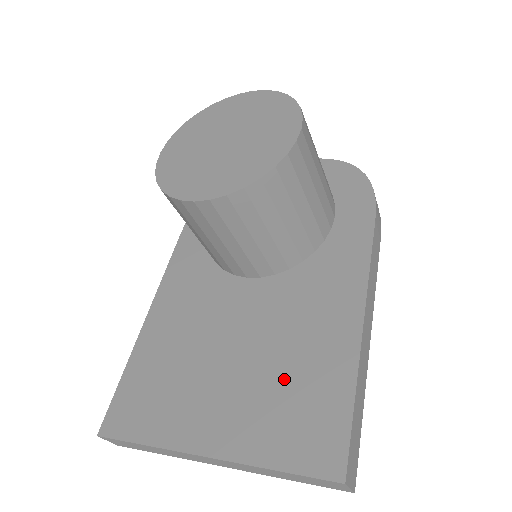
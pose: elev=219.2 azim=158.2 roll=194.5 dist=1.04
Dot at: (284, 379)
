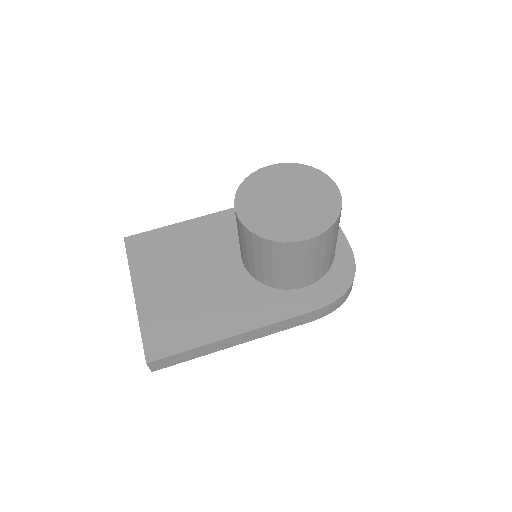
Dot at: (187, 311)
